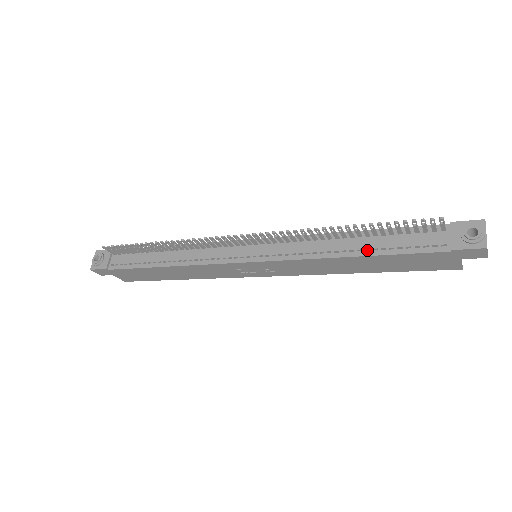
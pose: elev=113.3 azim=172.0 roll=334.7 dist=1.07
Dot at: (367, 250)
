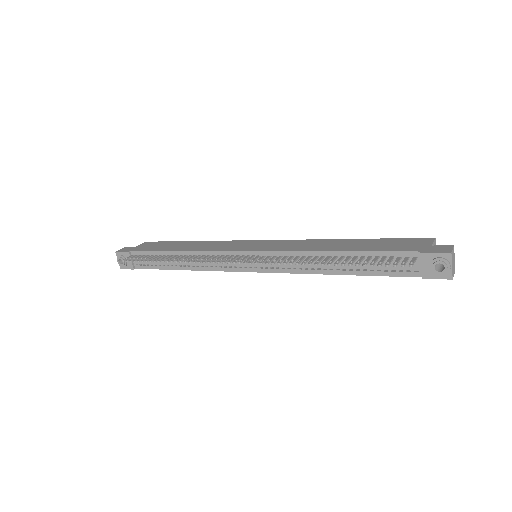
Dot at: (351, 268)
